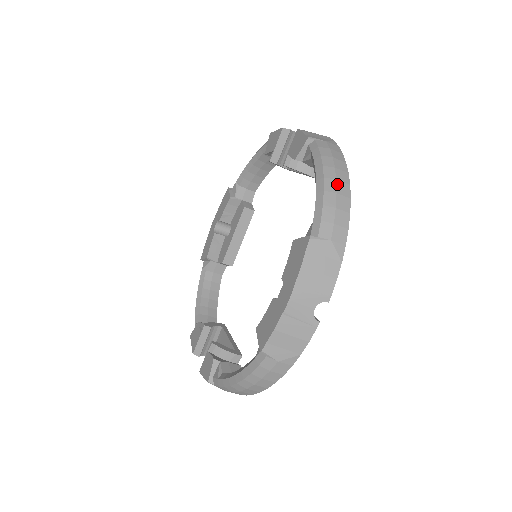
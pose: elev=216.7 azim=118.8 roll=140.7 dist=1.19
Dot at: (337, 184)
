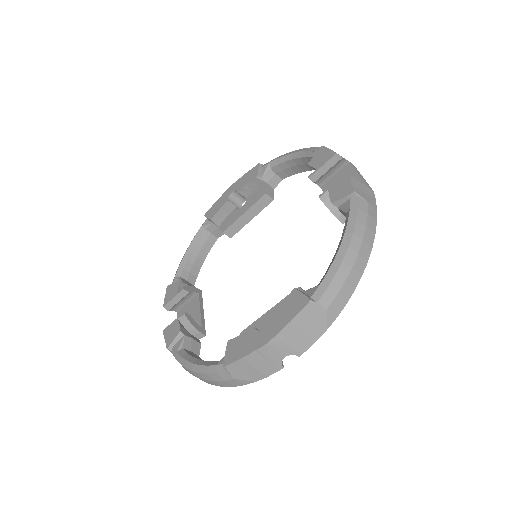
Dot at: (357, 258)
